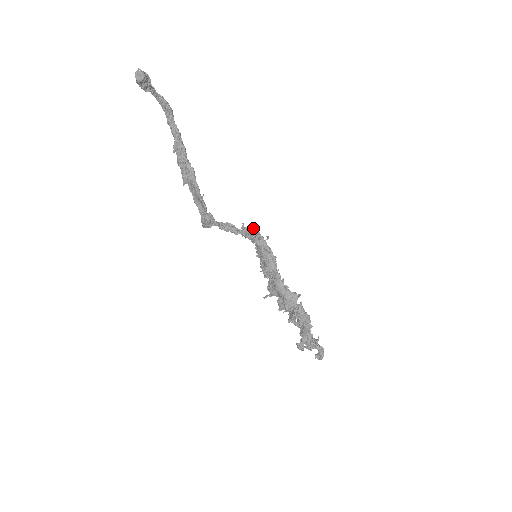
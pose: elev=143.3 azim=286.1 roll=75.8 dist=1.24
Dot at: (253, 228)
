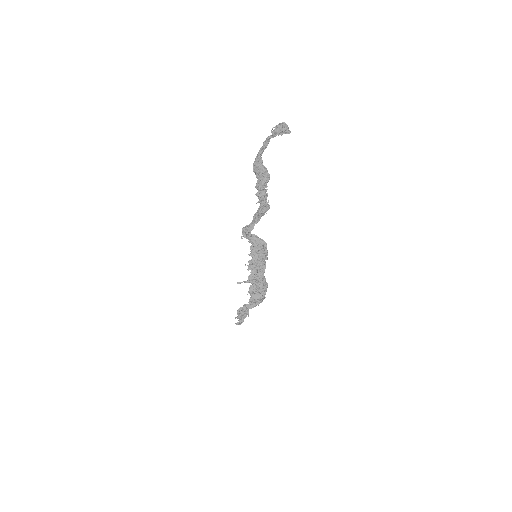
Dot at: (257, 236)
